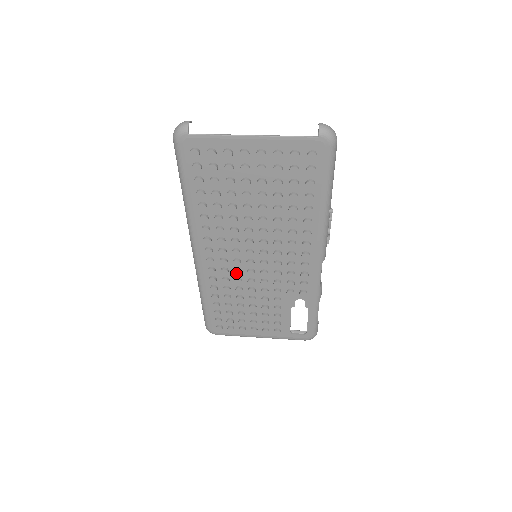
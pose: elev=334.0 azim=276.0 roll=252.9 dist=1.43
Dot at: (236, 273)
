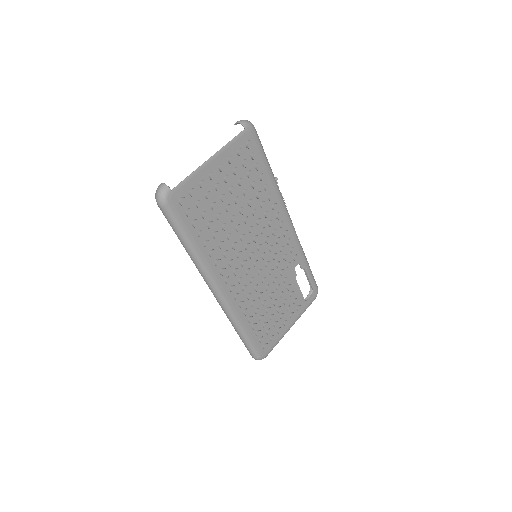
Dot at: (253, 282)
